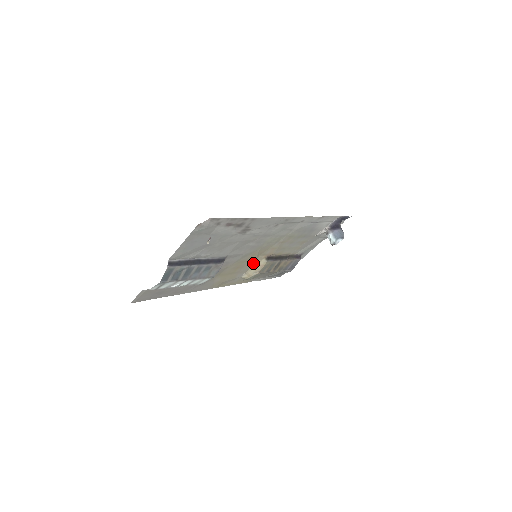
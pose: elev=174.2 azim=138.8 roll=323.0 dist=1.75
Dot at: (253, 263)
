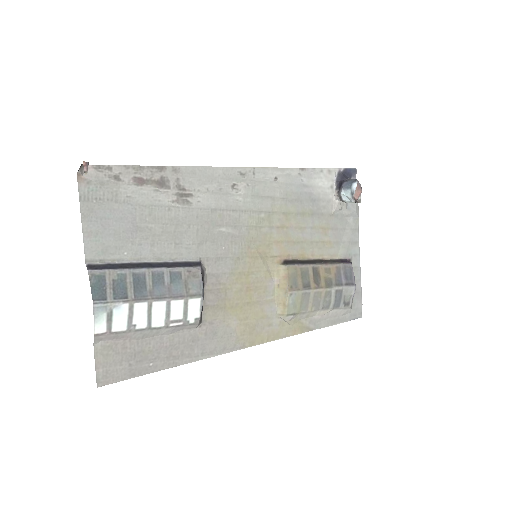
Dot at: (270, 279)
